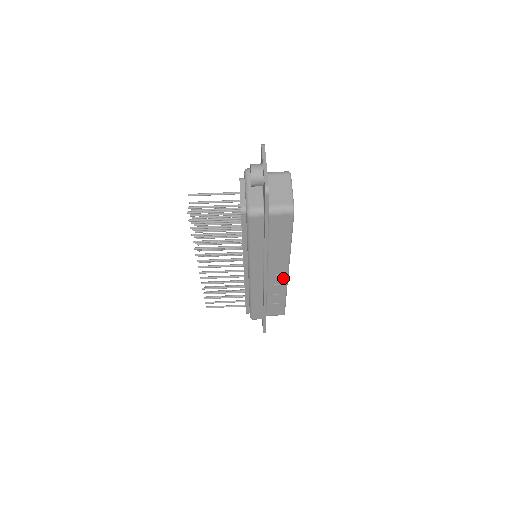
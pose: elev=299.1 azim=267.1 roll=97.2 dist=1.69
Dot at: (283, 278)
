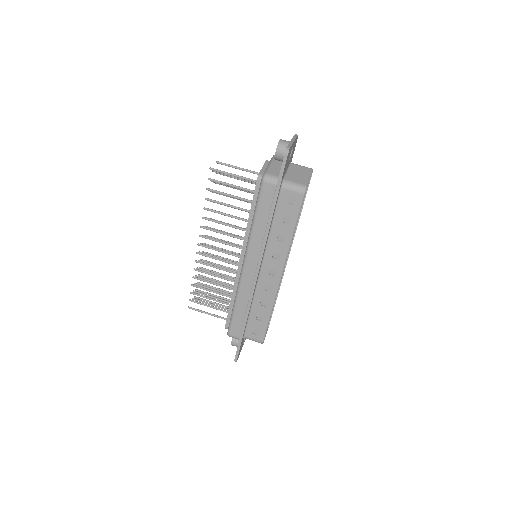
Dot at: (275, 283)
